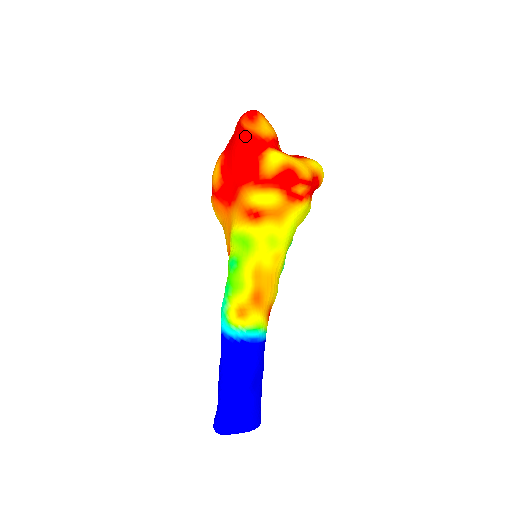
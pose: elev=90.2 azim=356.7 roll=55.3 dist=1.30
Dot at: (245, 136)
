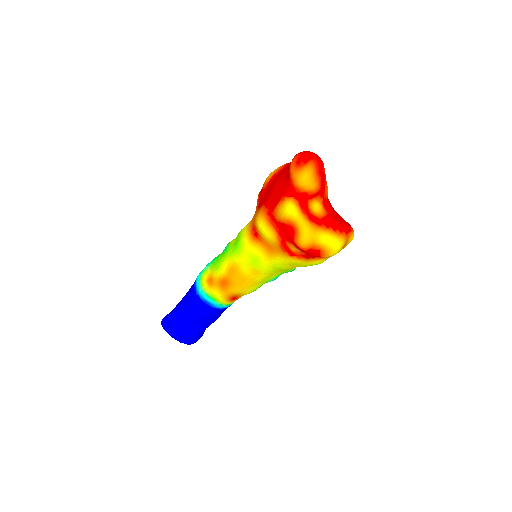
Dot at: (289, 171)
